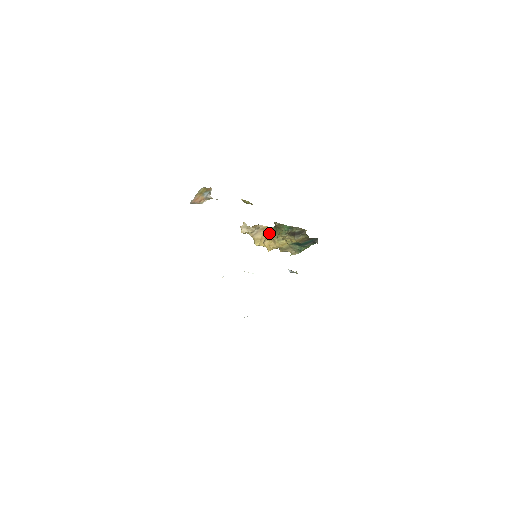
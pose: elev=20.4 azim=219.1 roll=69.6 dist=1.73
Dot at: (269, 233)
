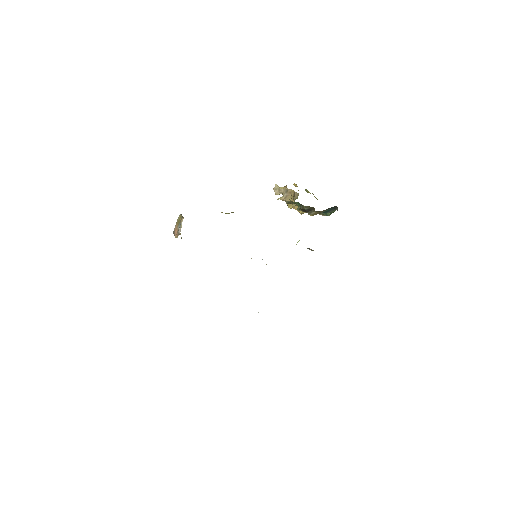
Dot at: occluded
